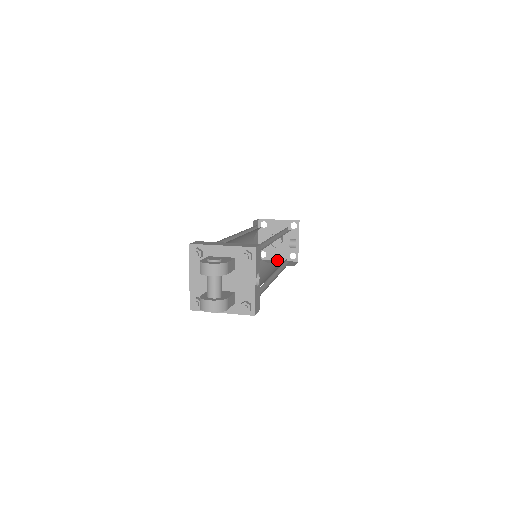
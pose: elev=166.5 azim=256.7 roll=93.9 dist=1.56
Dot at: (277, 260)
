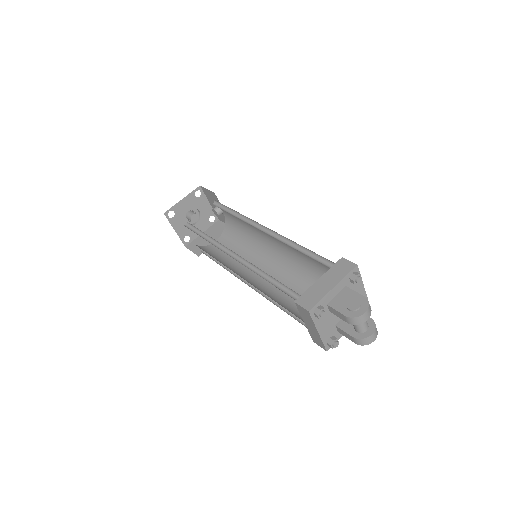
Dot at: occluded
